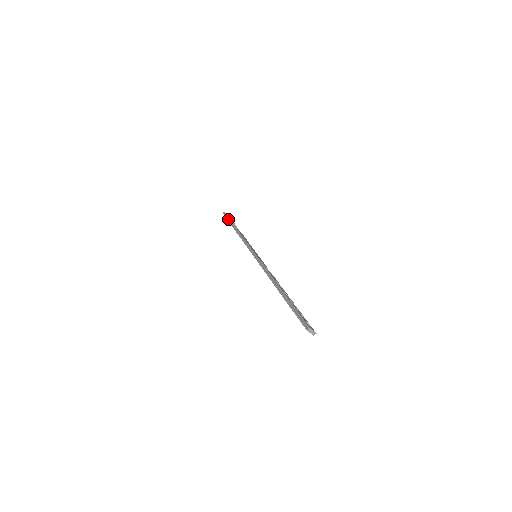
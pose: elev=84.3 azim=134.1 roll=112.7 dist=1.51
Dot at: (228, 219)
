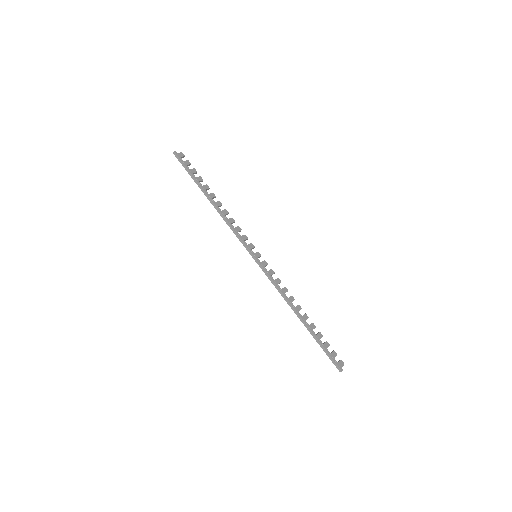
Dot at: (189, 174)
